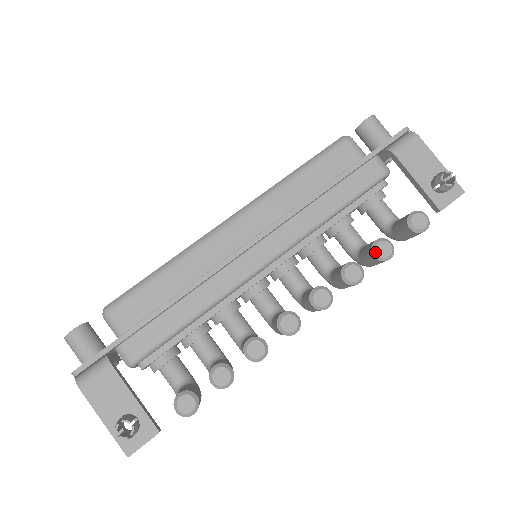
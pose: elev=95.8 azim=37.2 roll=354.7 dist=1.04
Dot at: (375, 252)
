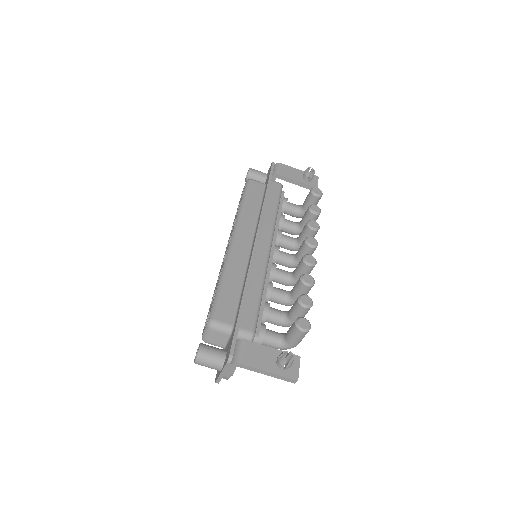
Dot at: (313, 211)
